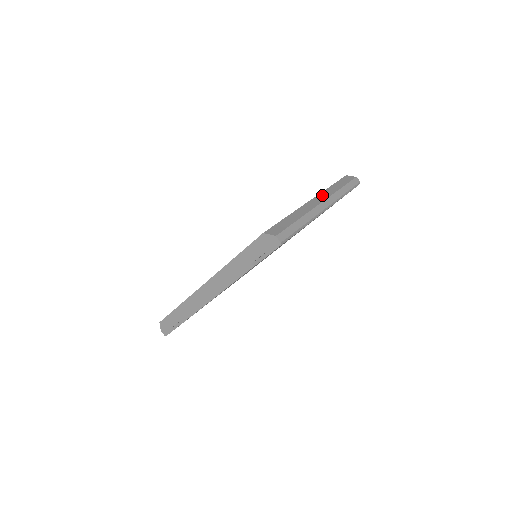
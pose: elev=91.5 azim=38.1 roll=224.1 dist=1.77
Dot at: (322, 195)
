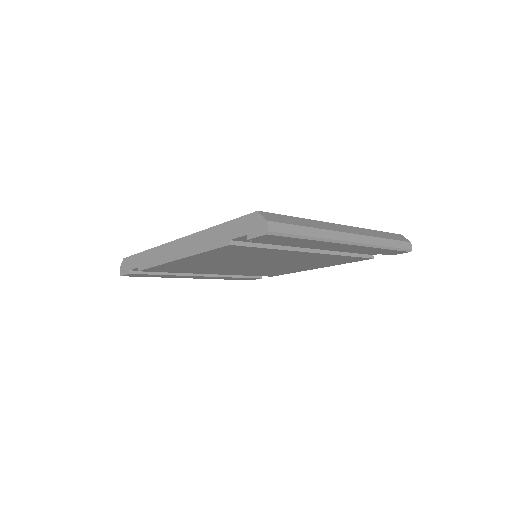
Dot at: (358, 229)
